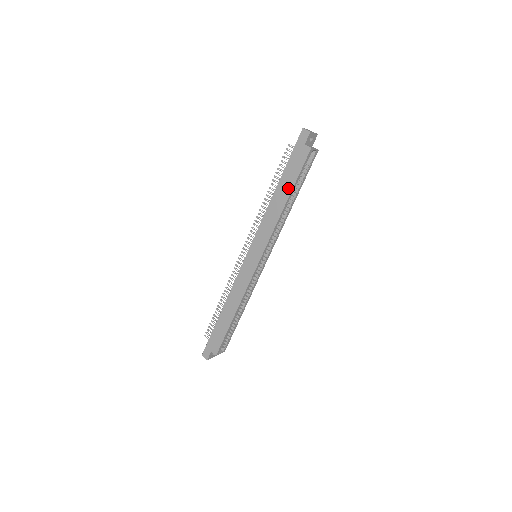
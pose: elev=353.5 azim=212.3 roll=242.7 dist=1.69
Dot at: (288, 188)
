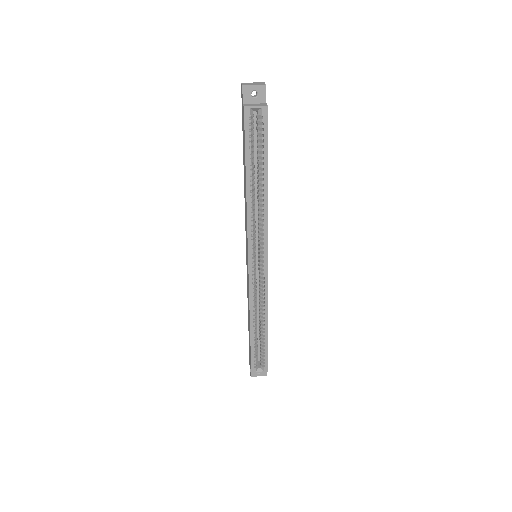
Dot at: (245, 166)
